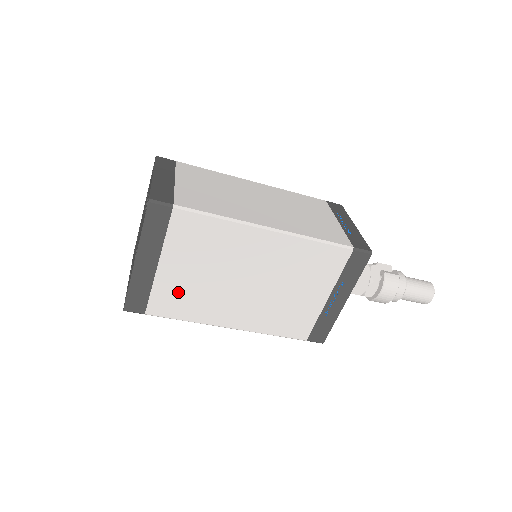
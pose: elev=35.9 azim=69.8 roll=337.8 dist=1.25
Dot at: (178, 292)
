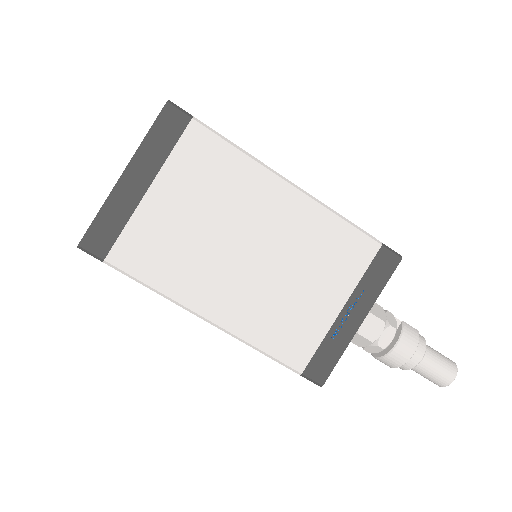
Dot at: (159, 239)
